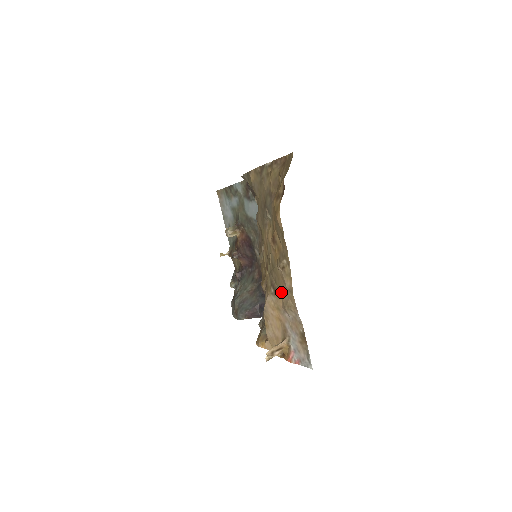
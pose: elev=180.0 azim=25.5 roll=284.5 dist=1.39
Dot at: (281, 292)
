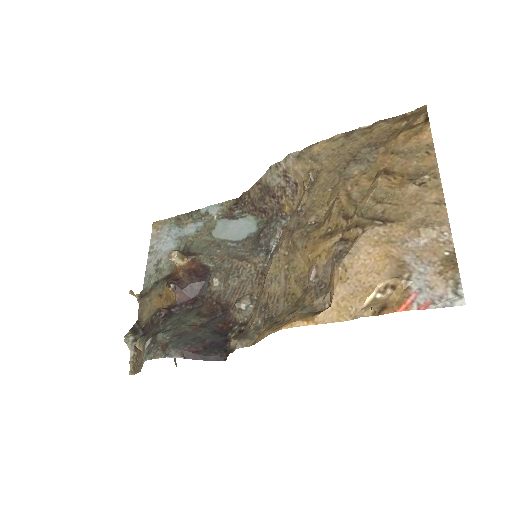
Dot at: (405, 216)
